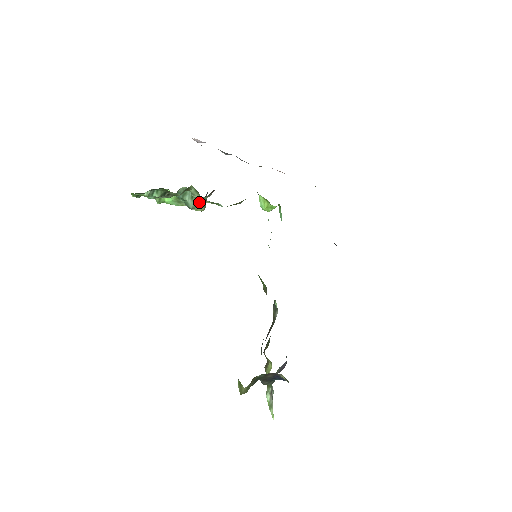
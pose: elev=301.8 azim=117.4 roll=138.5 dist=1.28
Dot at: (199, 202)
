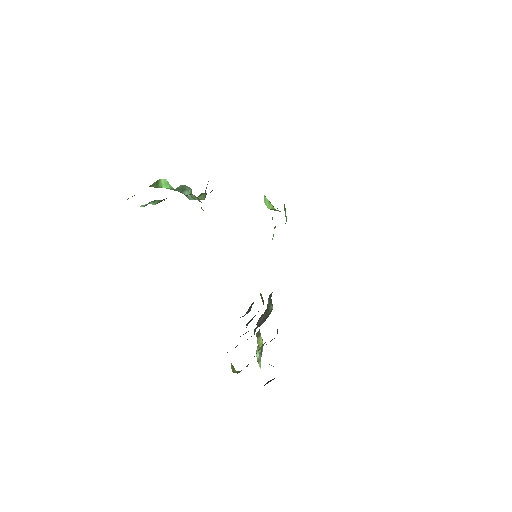
Dot at: (199, 195)
